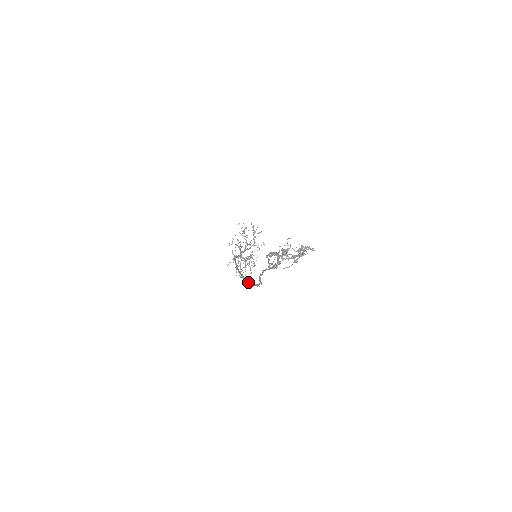
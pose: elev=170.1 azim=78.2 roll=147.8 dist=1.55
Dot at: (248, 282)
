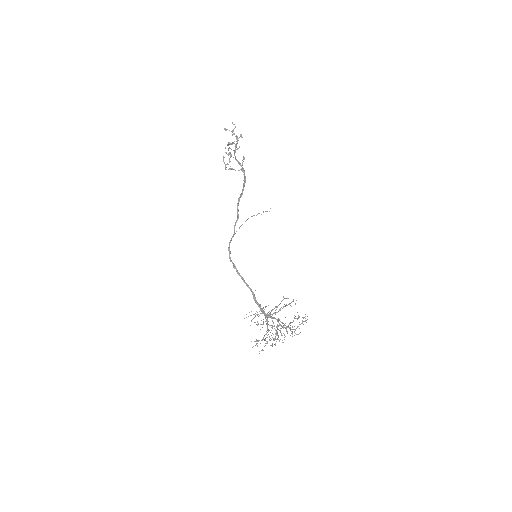
Dot at: (231, 260)
